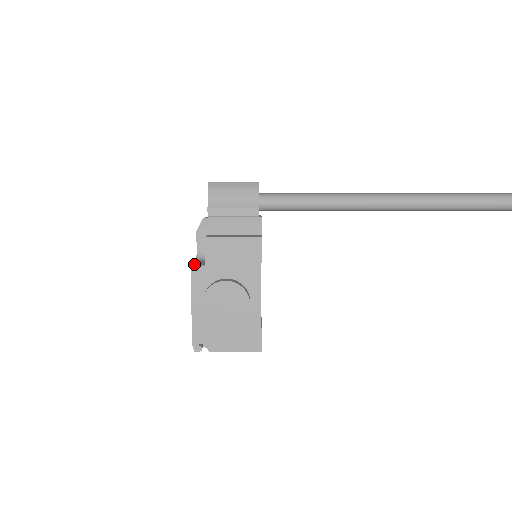
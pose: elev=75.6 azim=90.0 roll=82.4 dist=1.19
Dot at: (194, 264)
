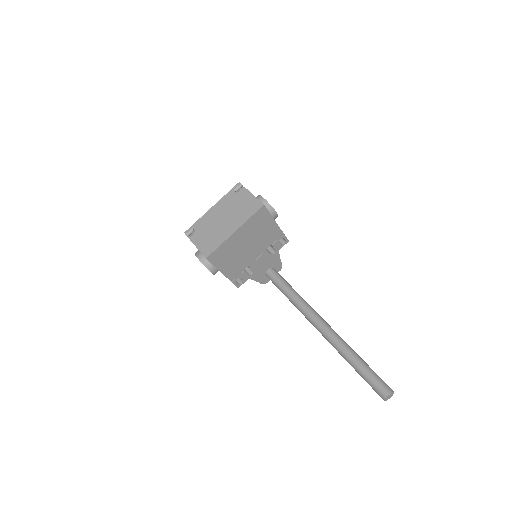
Dot at: occluded
